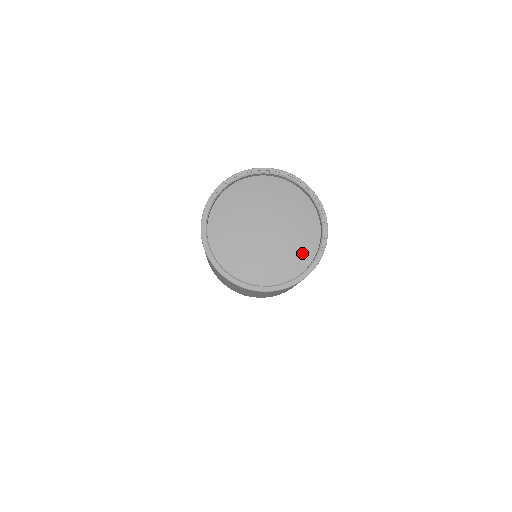
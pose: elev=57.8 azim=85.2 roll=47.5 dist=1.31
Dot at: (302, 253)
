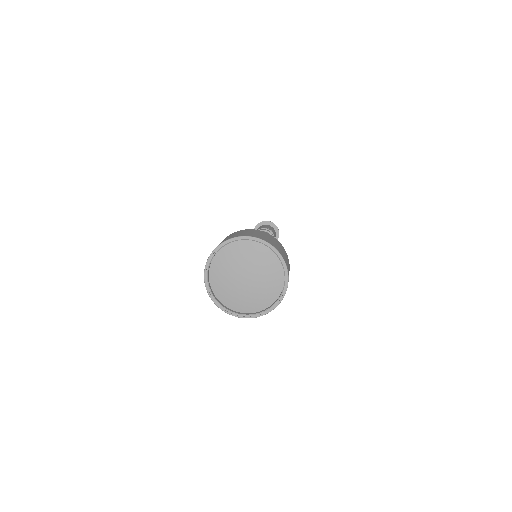
Dot at: (274, 268)
